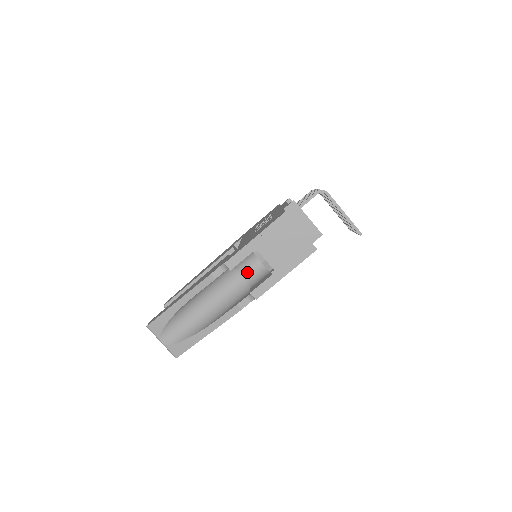
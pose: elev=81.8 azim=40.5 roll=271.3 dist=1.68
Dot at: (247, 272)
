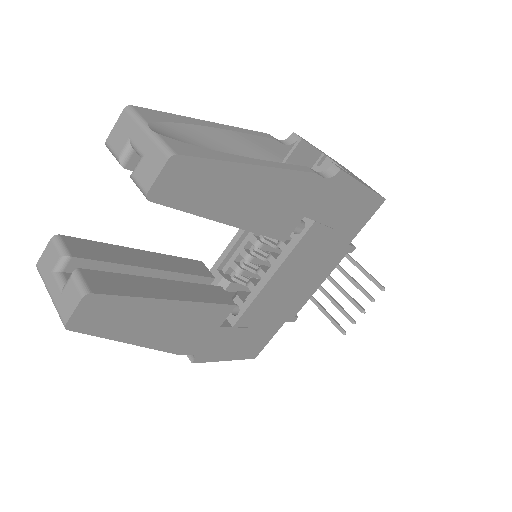
Dot at: occluded
